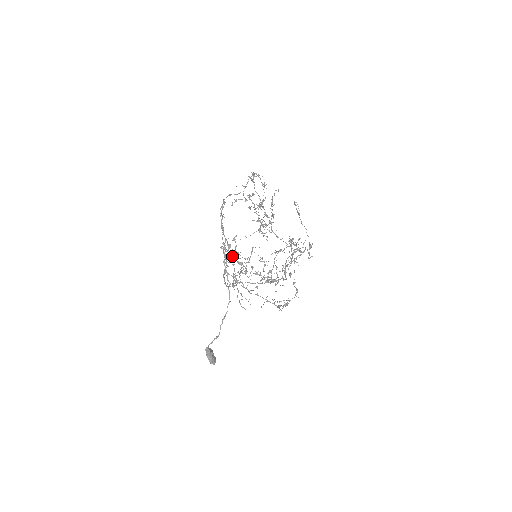
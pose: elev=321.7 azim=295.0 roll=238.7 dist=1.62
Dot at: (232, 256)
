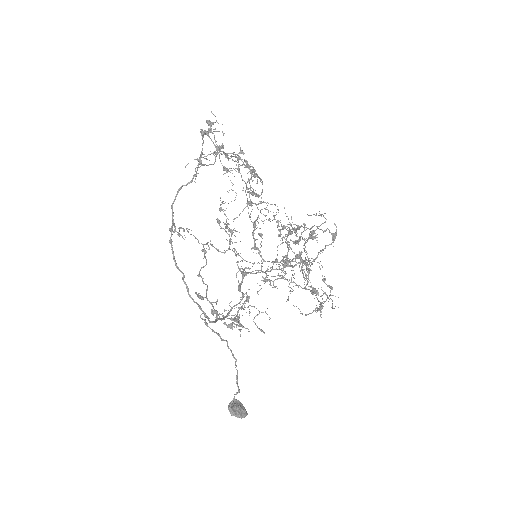
Dot at: (214, 313)
